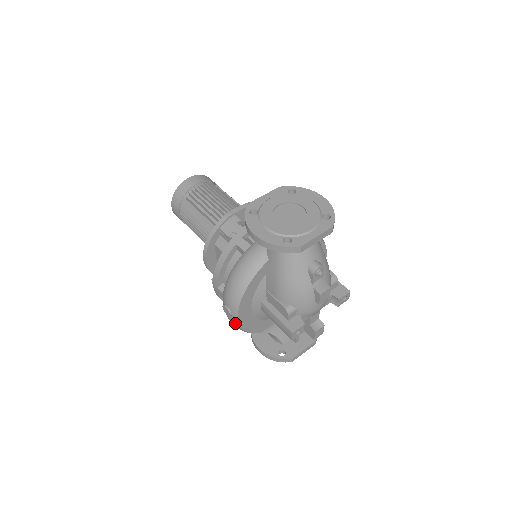
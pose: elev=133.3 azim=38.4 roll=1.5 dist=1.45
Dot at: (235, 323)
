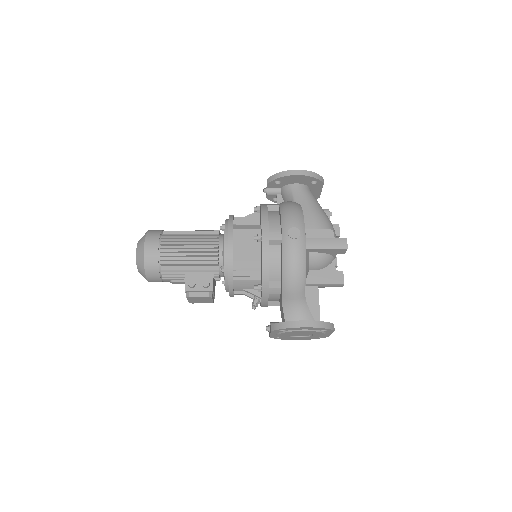
Dot at: (302, 248)
